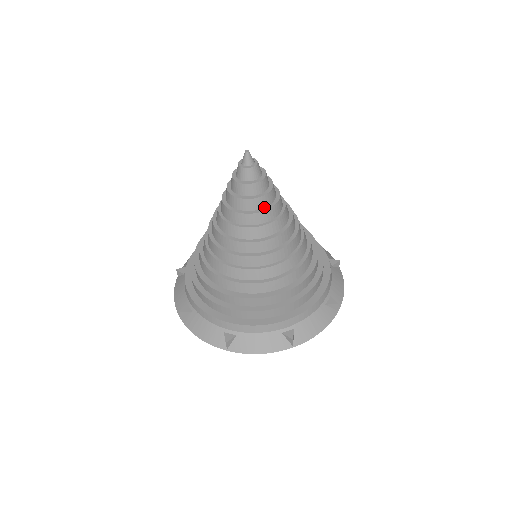
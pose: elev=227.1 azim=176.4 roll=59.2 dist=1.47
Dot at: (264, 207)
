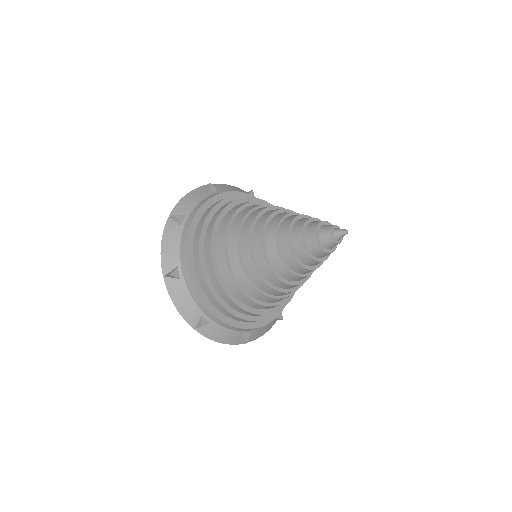
Dot at: occluded
